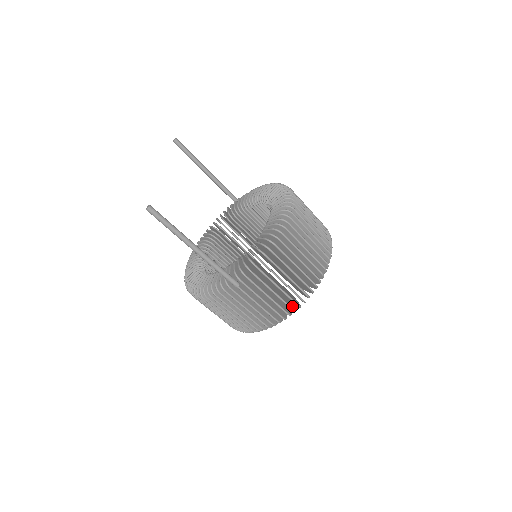
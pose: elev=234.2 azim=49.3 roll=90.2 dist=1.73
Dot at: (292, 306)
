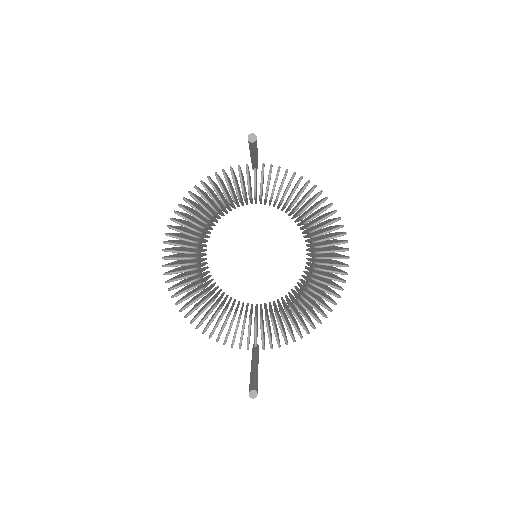
Dot at: occluded
